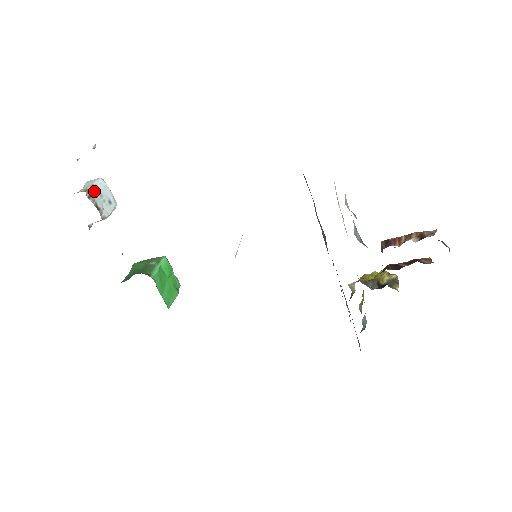
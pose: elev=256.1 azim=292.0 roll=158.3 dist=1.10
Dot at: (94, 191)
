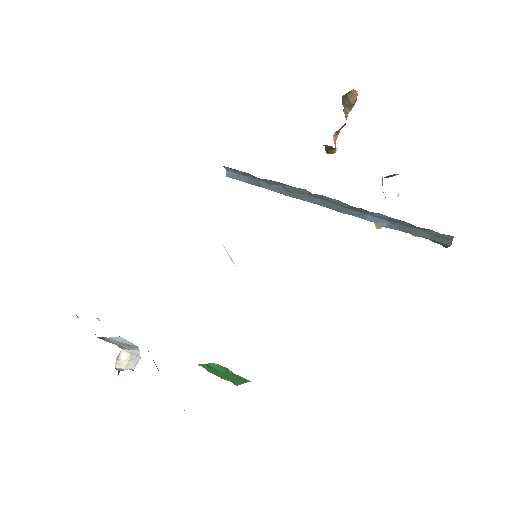
Dot at: (107, 339)
